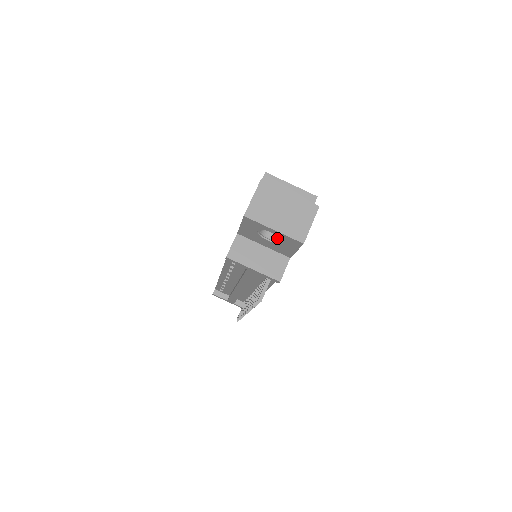
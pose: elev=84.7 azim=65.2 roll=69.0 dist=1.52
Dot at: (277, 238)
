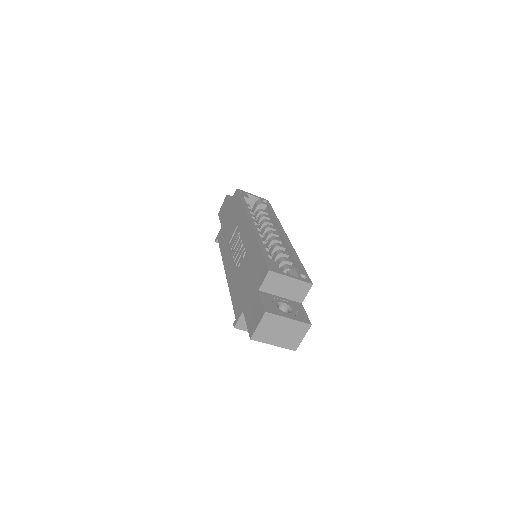
Dot at: occluded
